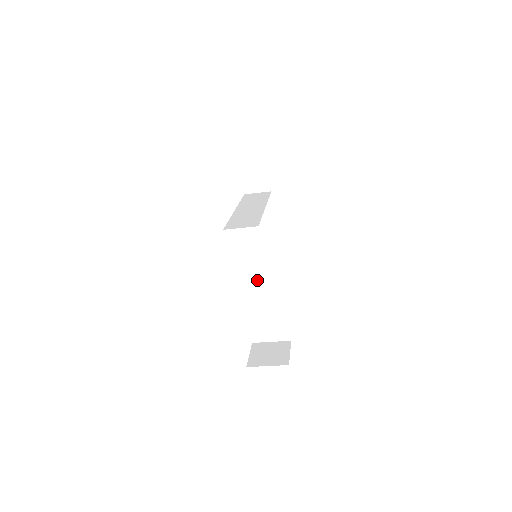
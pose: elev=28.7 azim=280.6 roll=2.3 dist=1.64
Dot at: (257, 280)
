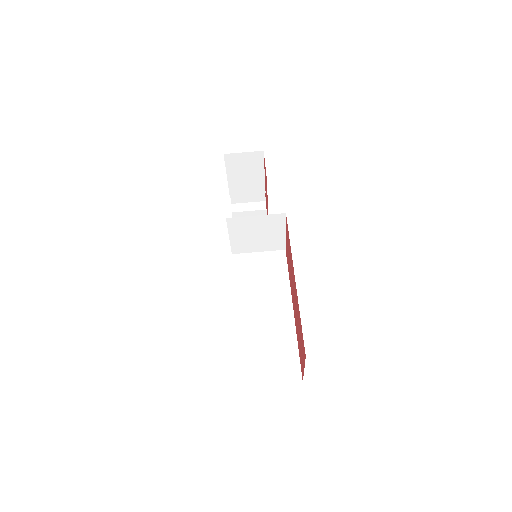
Dot at: (254, 289)
